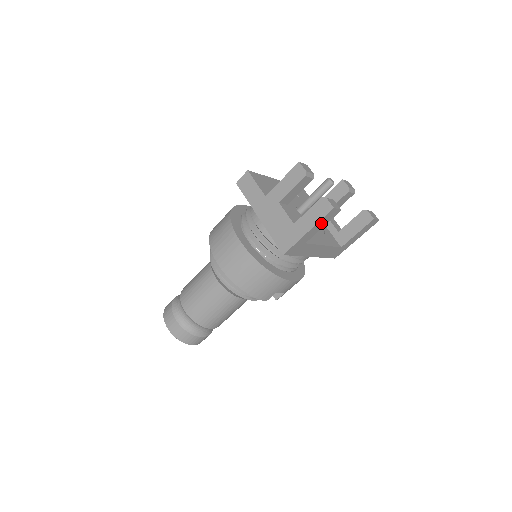
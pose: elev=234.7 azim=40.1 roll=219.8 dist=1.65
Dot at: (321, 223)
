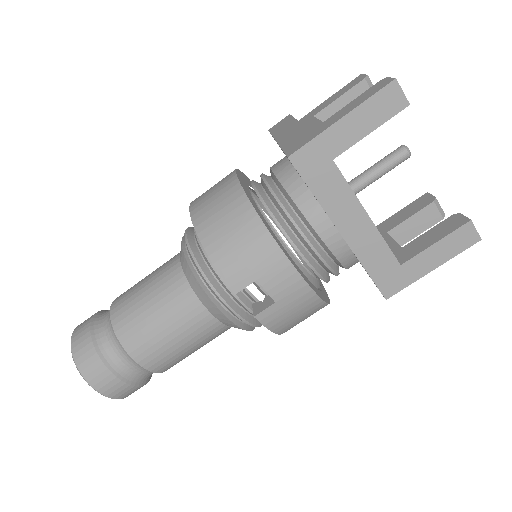
Dot at: (368, 113)
